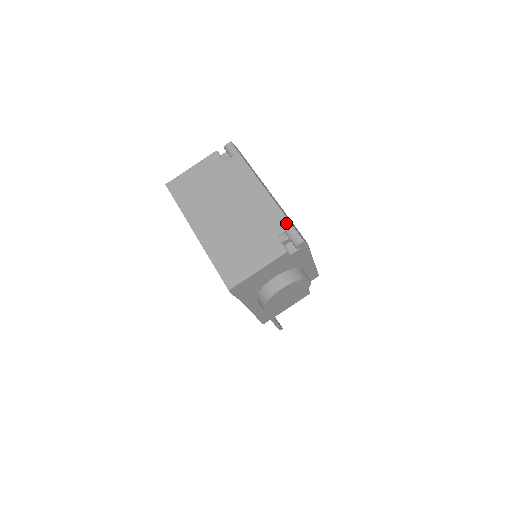
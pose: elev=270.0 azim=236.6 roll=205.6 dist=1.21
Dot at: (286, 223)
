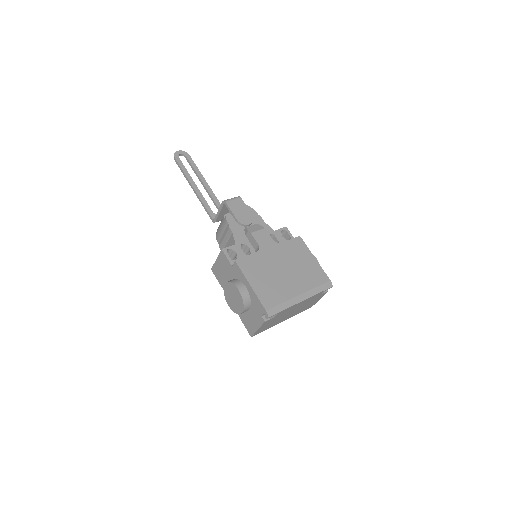
Dot at: (322, 292)
